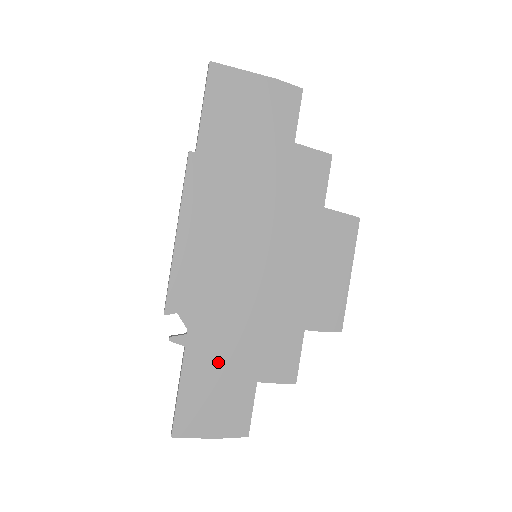
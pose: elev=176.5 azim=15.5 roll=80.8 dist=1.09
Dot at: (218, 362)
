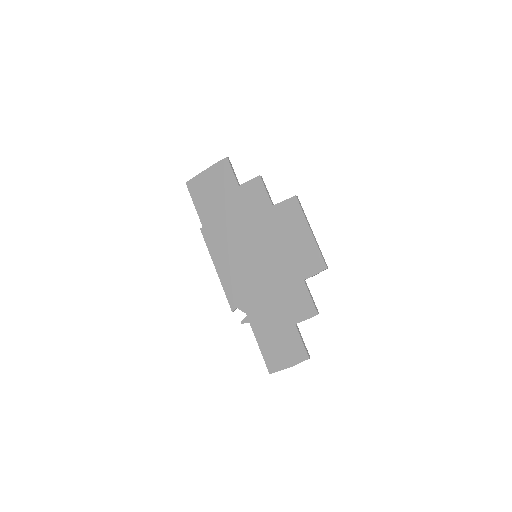
Dot at: (269, 323)
